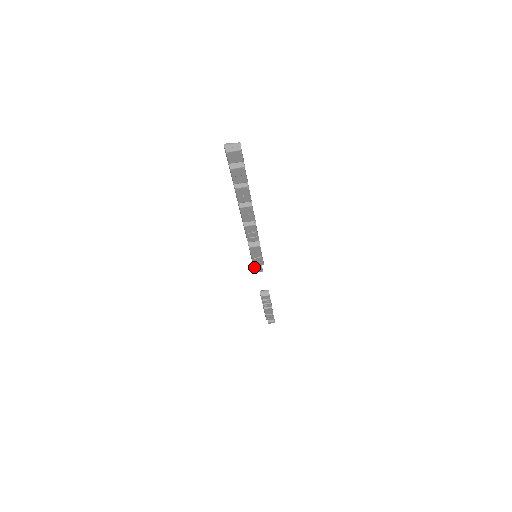
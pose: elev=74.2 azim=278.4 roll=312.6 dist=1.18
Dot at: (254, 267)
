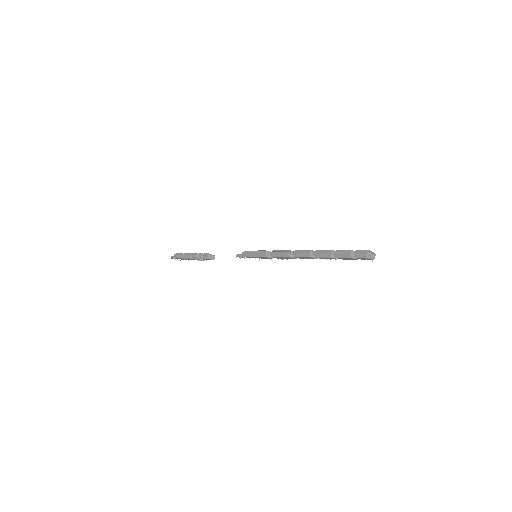
Dot at: occluded
